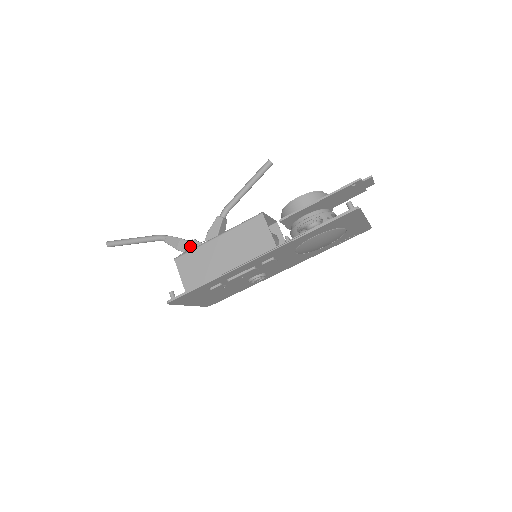
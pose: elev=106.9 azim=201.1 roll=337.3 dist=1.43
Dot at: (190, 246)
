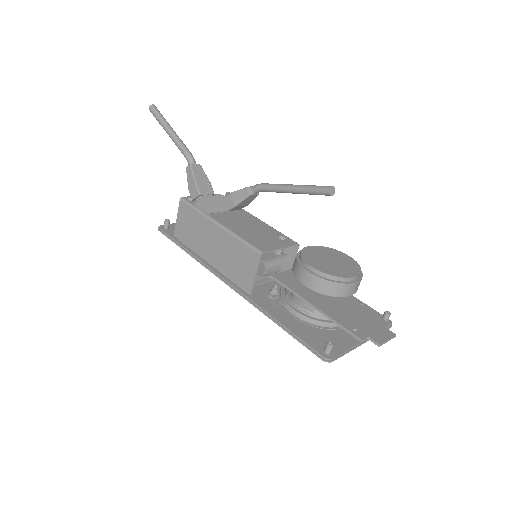
Dot at: (198, 201)
